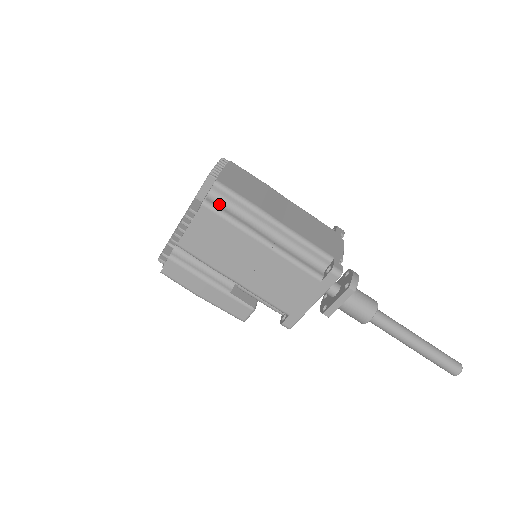
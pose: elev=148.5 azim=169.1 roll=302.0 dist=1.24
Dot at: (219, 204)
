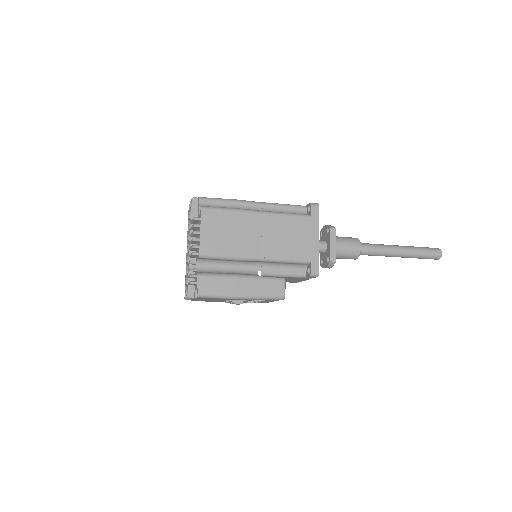
Dot at: occluded
